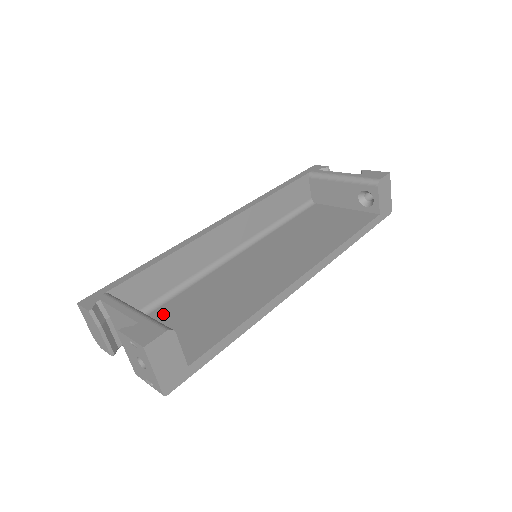
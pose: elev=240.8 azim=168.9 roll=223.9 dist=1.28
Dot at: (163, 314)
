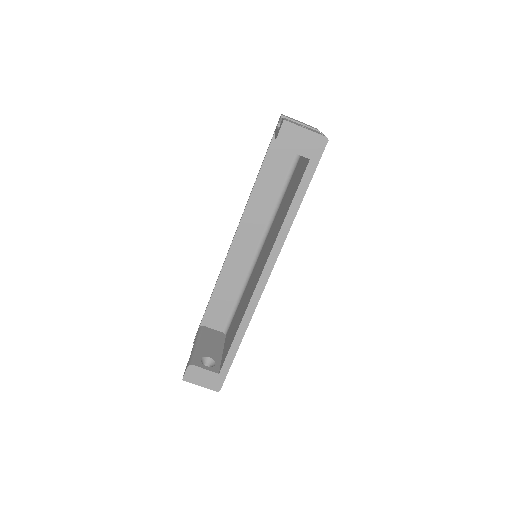
Dot at: (232, 323)
